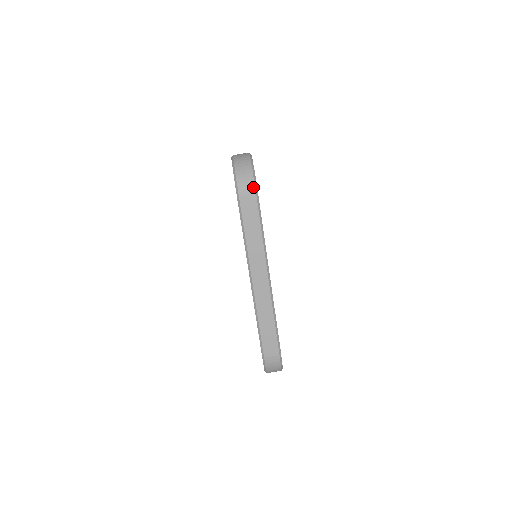
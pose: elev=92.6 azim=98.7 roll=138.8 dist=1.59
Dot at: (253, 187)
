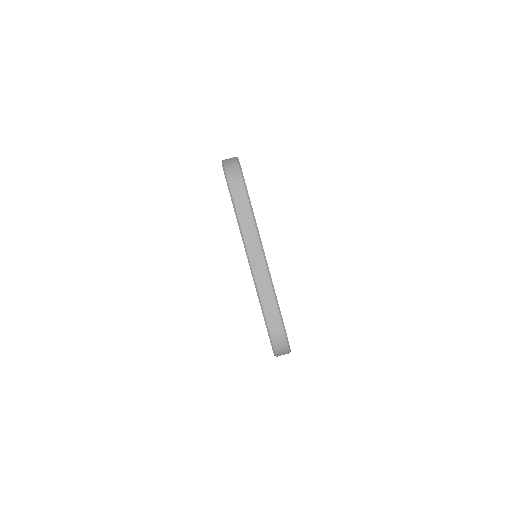
Dot at: (240, 177)
